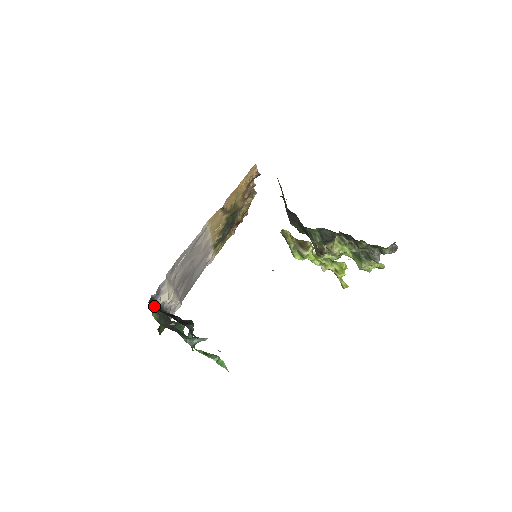
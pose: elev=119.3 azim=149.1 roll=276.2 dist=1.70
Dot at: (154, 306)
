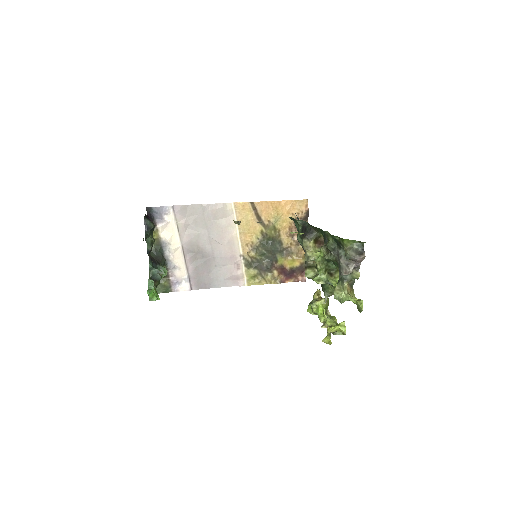
Dot at: (149, 216)
